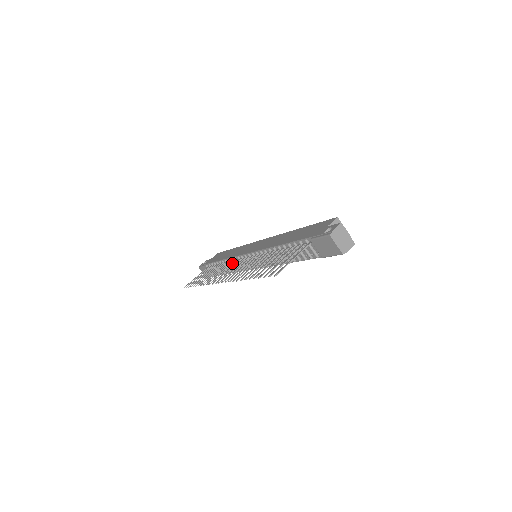
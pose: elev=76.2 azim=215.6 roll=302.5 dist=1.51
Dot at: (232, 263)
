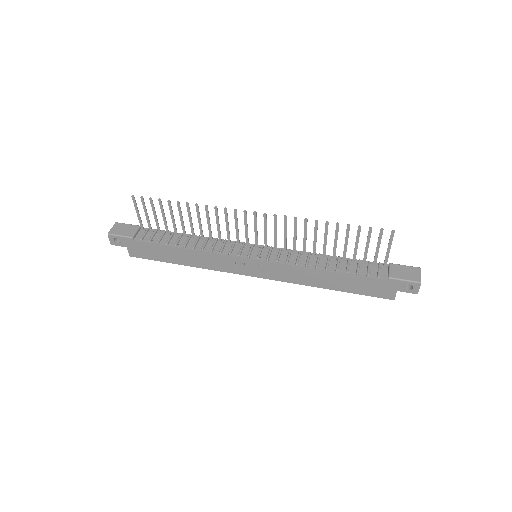
Dot at: (207, 242)
